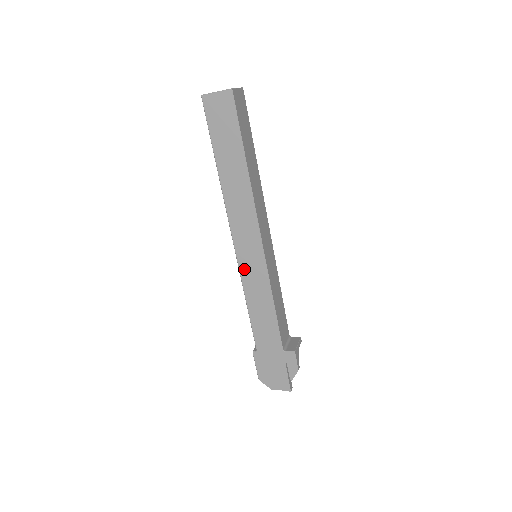
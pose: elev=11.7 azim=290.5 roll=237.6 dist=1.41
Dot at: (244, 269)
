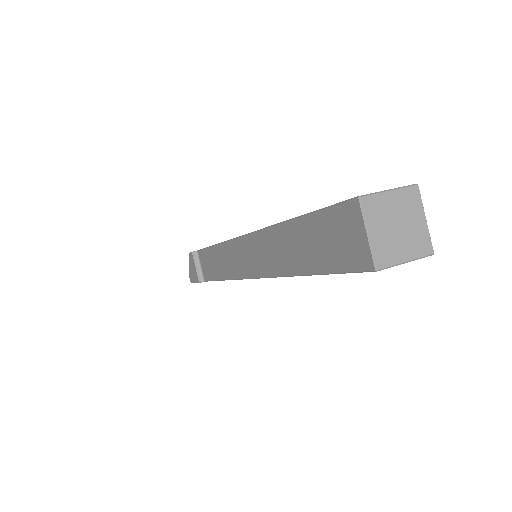
Dot at: occluded
